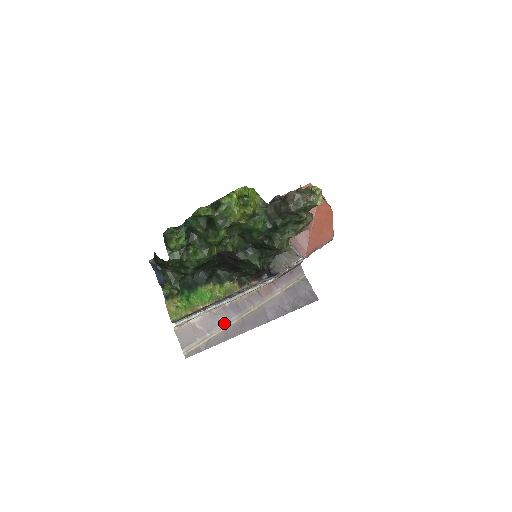
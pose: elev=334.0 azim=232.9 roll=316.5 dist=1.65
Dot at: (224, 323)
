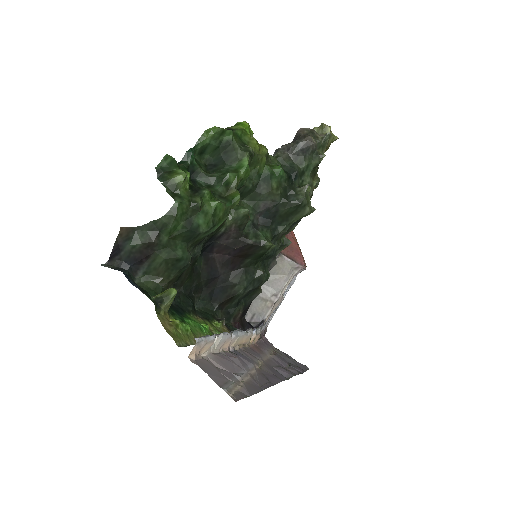
Dot at: (245, 369)
